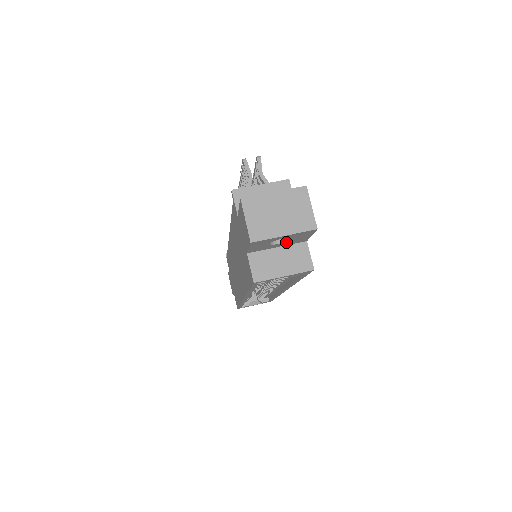
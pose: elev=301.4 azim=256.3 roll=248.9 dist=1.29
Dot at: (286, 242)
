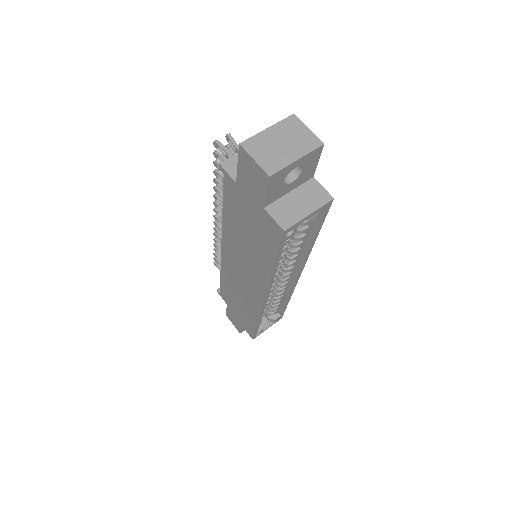
Dot at: (297, 179)
